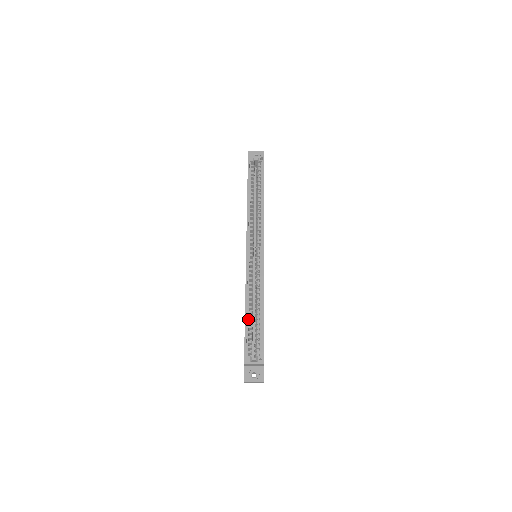
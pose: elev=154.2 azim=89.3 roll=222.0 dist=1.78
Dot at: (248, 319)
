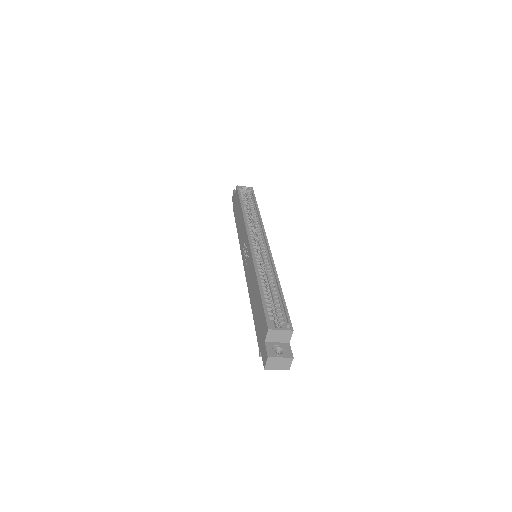
Dot at: (263, 292)
